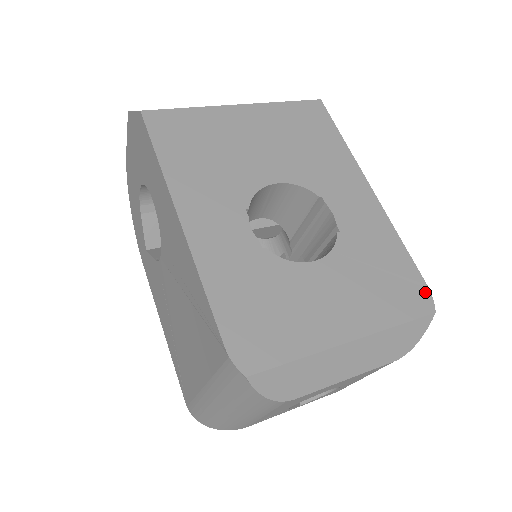
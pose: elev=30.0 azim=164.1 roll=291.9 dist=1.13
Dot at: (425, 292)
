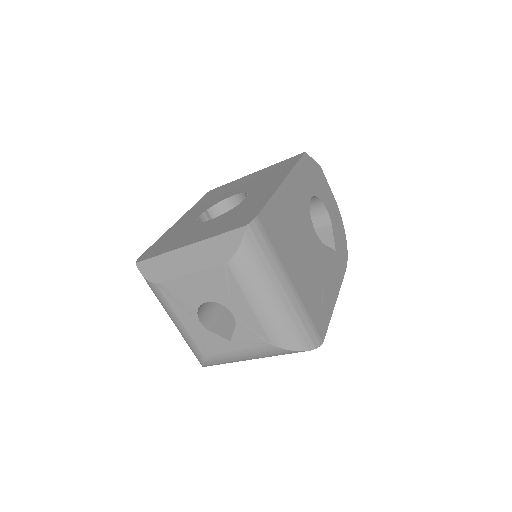
Dot at: (252, 218)
